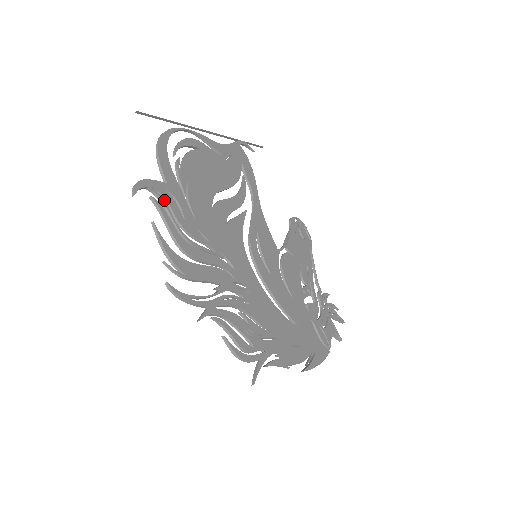
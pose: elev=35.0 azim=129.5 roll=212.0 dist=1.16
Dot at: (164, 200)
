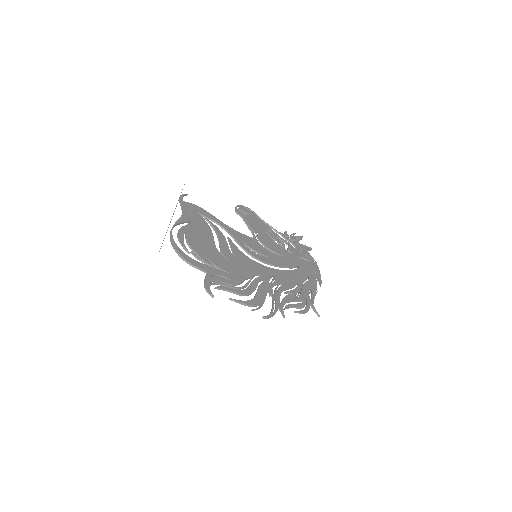
Dot at: (218, 282)
